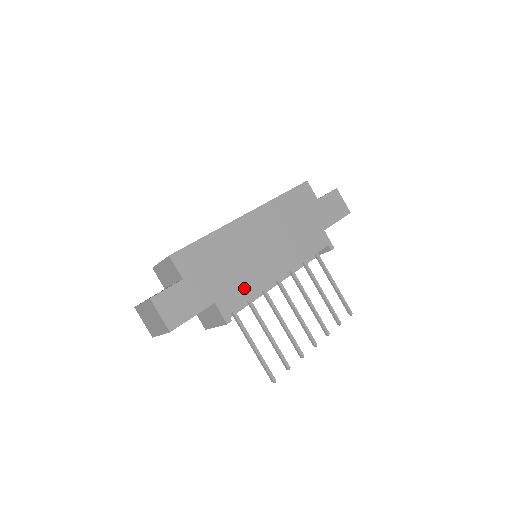
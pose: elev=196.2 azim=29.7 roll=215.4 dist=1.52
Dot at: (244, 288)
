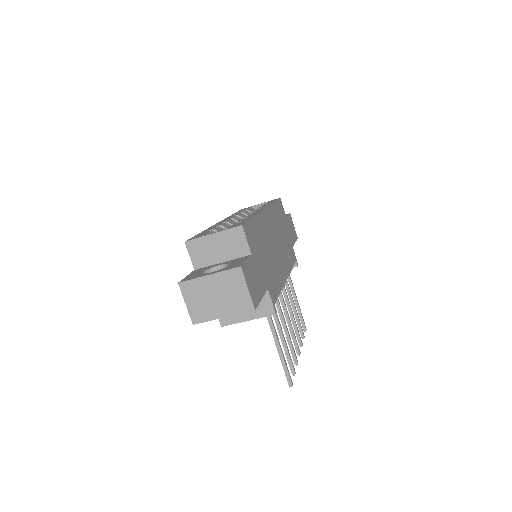
Dot at: (276, 281)
